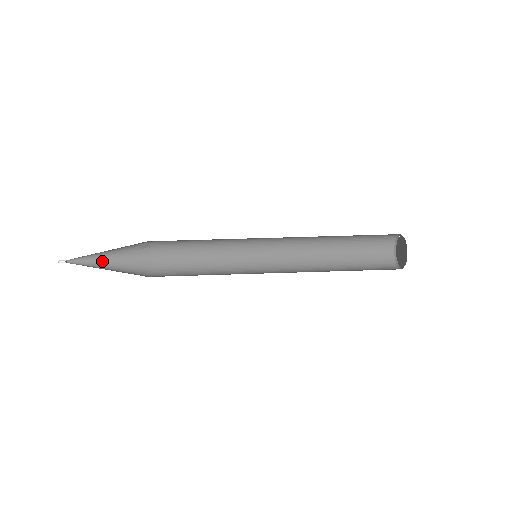
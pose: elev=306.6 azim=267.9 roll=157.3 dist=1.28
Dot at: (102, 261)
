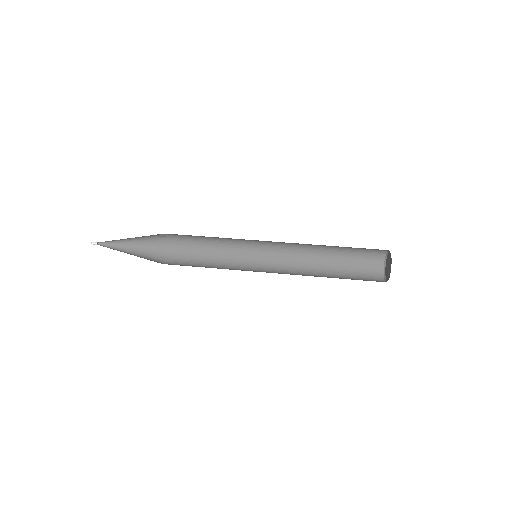
Dot at: (127, 245)
